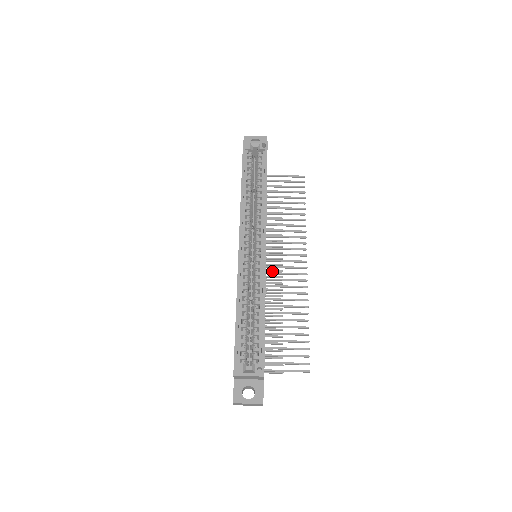
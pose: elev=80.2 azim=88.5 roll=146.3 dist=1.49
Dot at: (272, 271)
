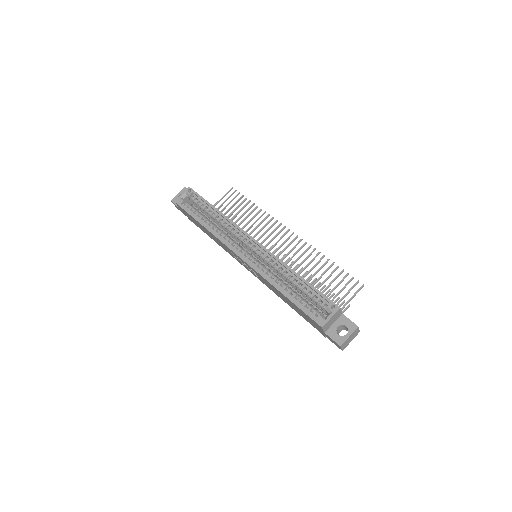
Dot at: occluded
